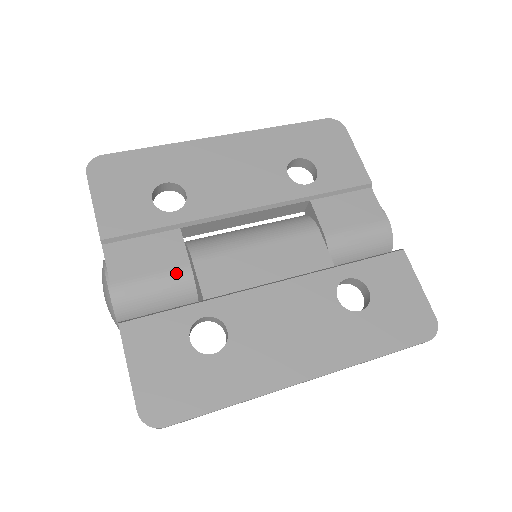
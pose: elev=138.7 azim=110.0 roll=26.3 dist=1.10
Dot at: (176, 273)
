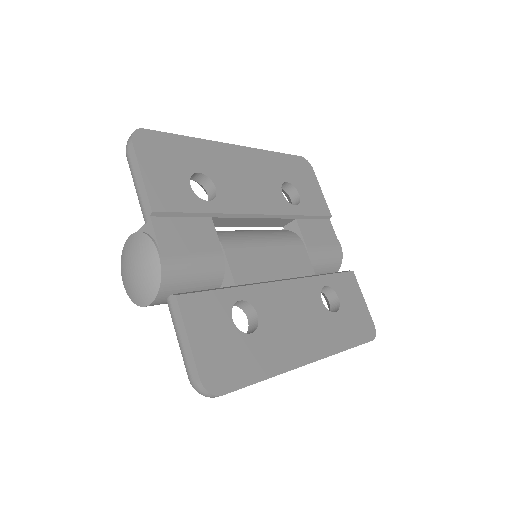
Dot at: (213, 257)
